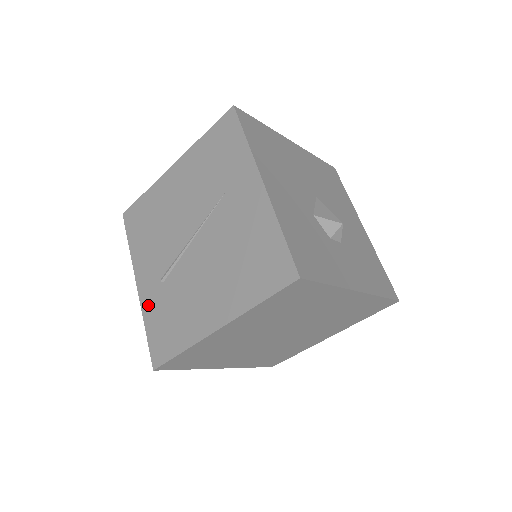
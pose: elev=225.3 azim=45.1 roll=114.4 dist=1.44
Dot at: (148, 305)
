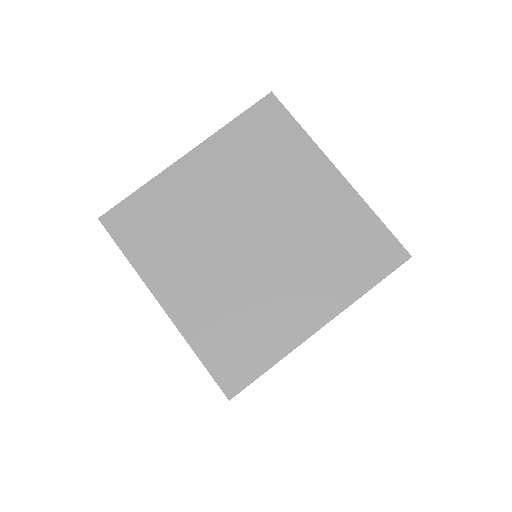
Dot at: occluded
